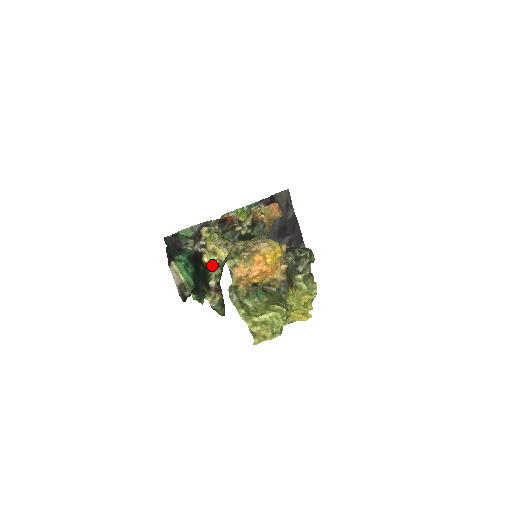
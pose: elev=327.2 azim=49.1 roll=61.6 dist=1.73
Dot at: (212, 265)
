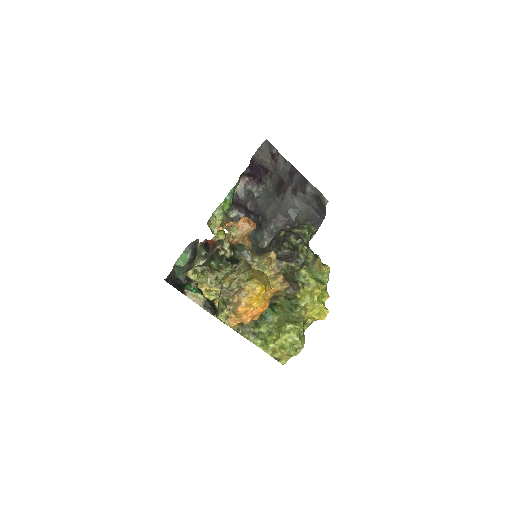
Dot at: (215, 298)
